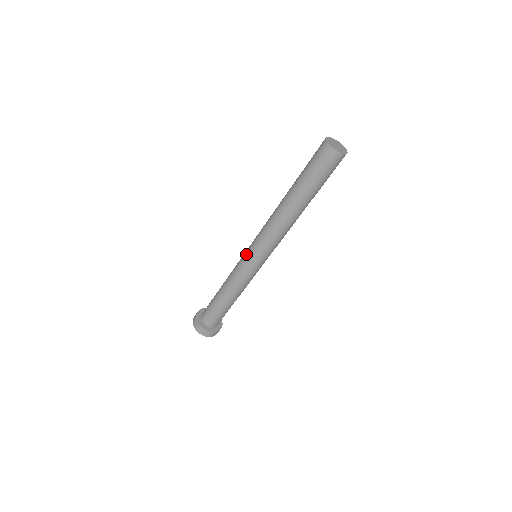
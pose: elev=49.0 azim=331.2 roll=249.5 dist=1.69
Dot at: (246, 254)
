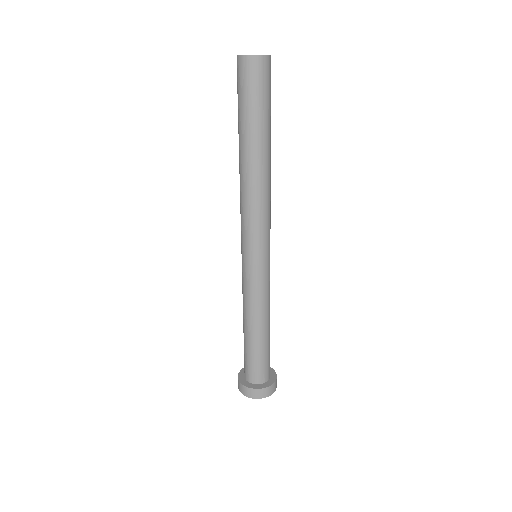
Dot at: occluded
